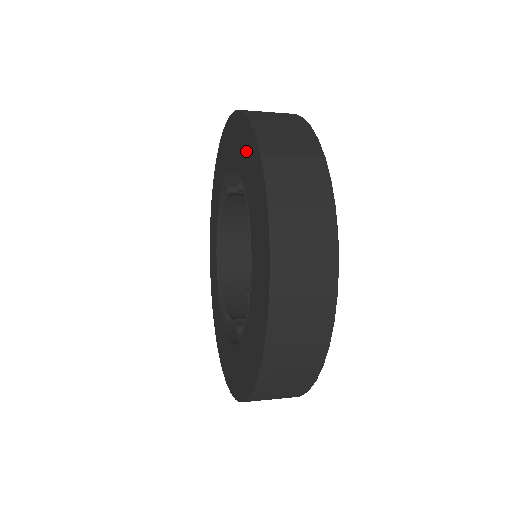
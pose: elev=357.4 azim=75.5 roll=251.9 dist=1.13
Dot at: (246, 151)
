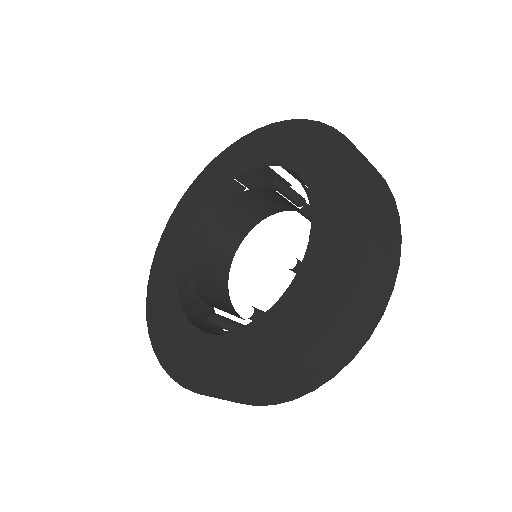
Dot at: (305, 144)
